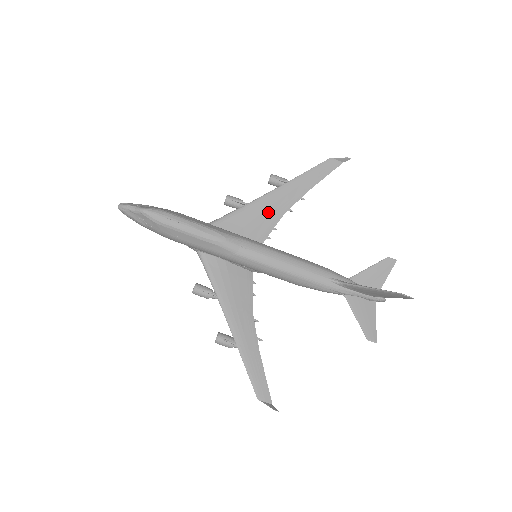
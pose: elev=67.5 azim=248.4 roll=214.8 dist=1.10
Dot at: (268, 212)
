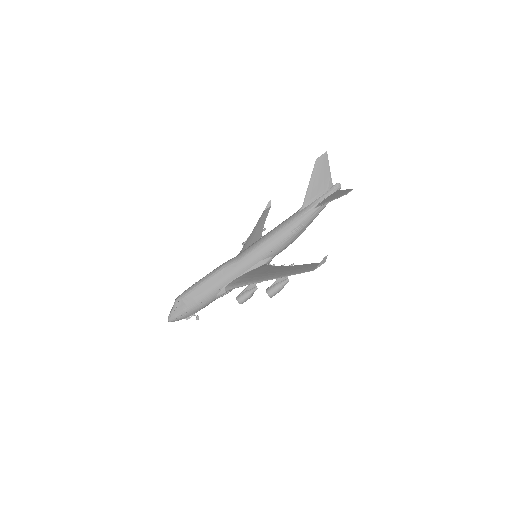
Dot at: occluded
